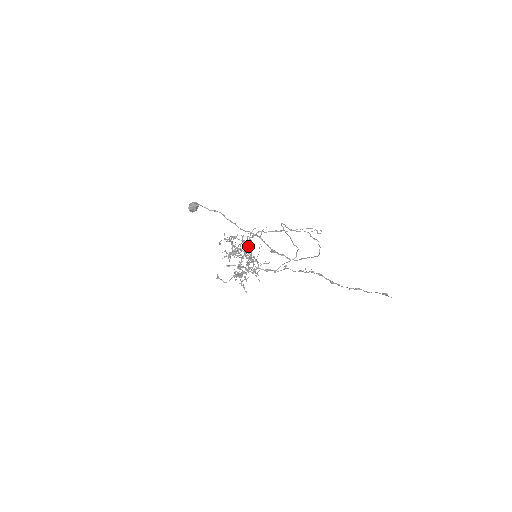
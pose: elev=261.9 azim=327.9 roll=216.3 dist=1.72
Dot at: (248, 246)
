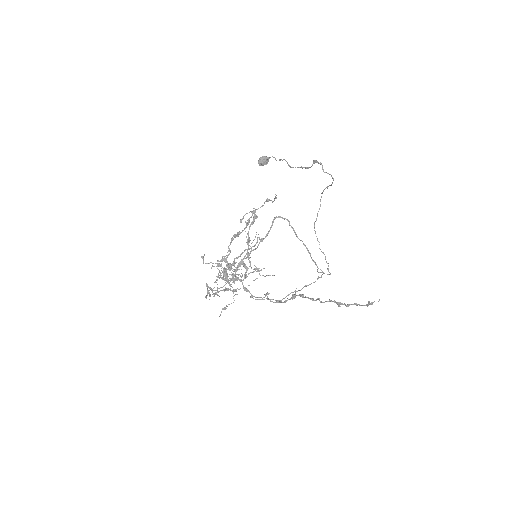
Dot at: occluded
